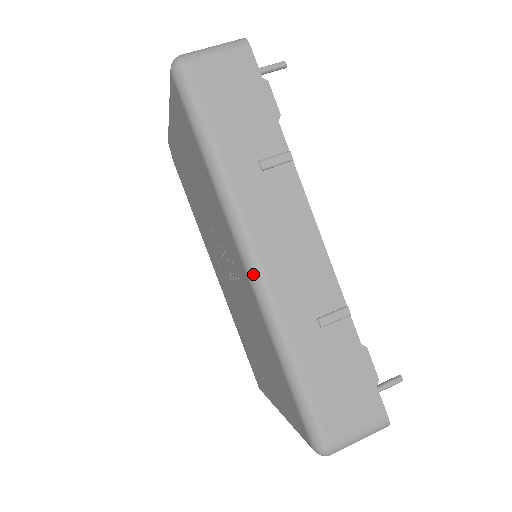
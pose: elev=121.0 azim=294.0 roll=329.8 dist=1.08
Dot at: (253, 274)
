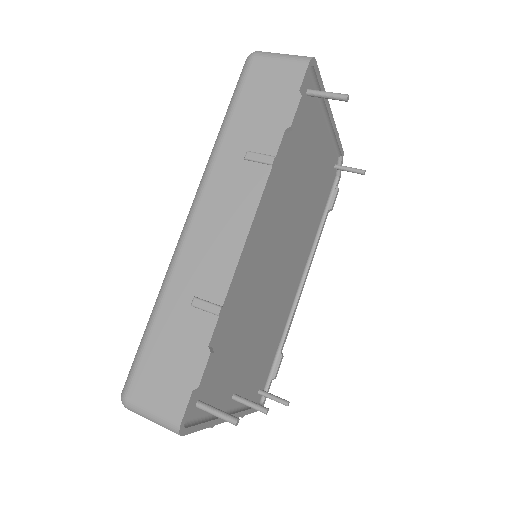
Dot at: (183, 230)
